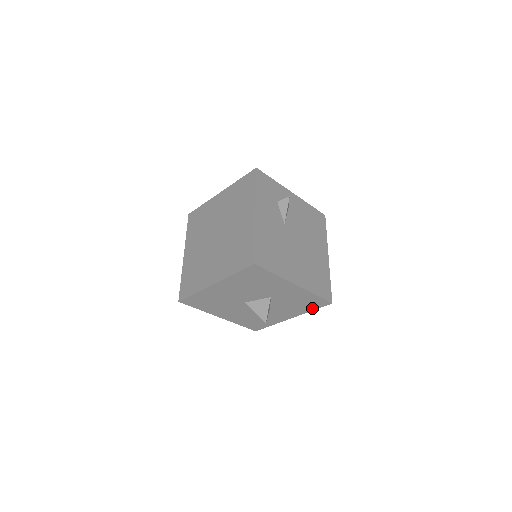
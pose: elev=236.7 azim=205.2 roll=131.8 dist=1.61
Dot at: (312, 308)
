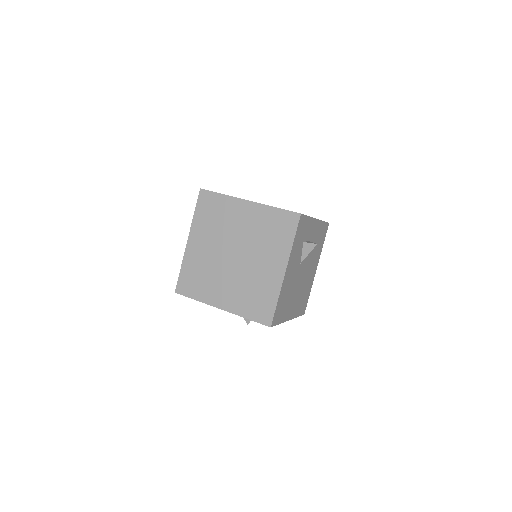
Dot at: occluded
